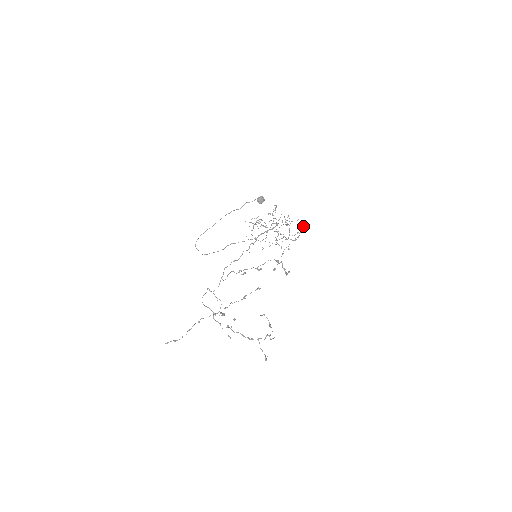
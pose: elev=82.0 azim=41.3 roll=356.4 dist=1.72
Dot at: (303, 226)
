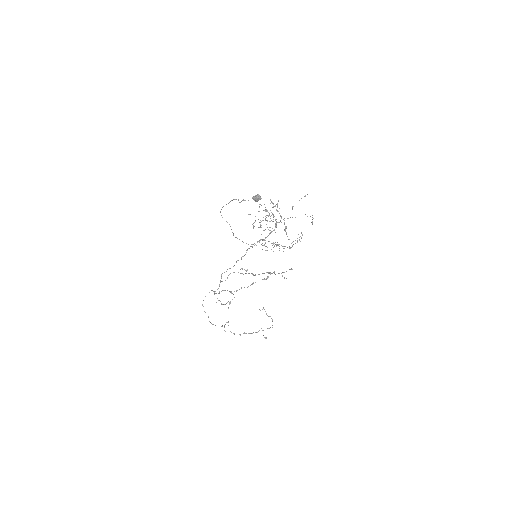
Dot at: (311, 222)
